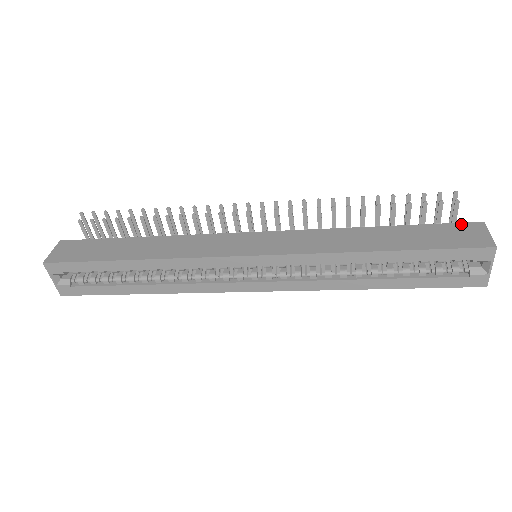
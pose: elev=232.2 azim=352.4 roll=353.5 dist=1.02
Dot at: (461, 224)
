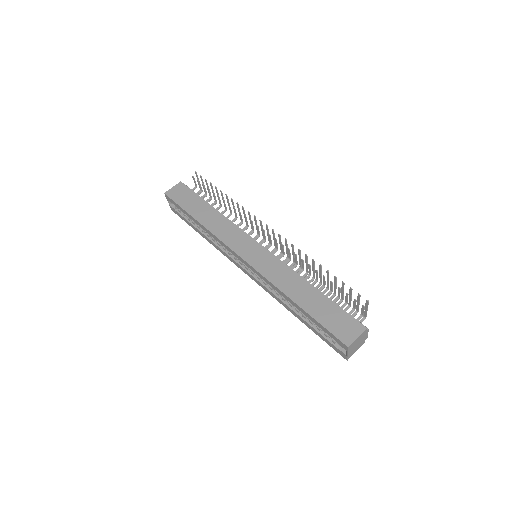
Dot at: (354, 320)
